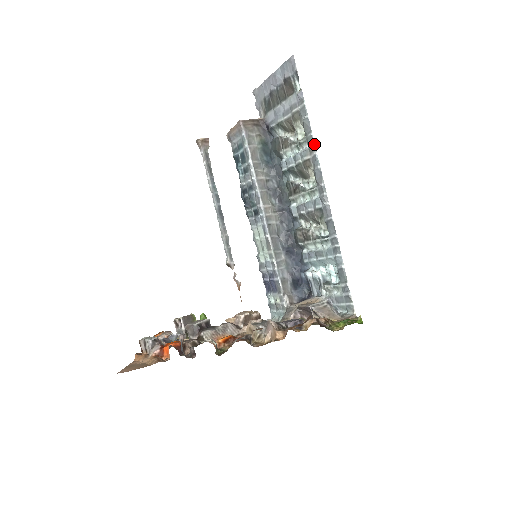
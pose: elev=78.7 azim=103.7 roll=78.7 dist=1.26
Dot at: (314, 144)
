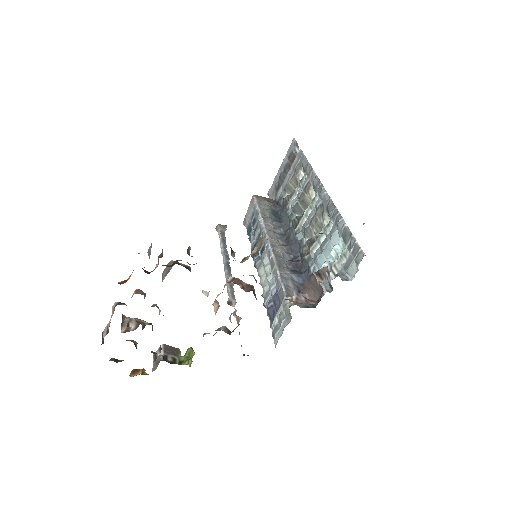
Dot at: (311, 167)
